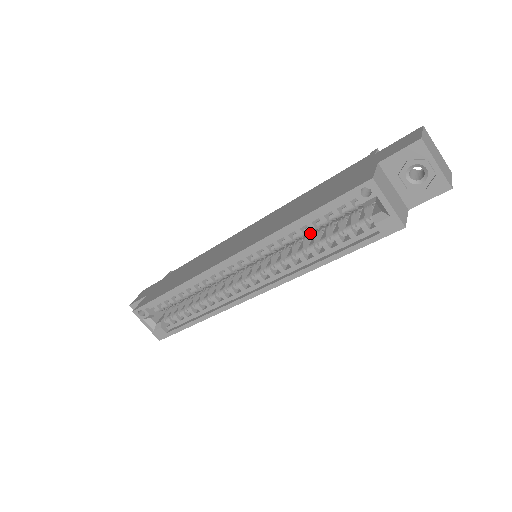
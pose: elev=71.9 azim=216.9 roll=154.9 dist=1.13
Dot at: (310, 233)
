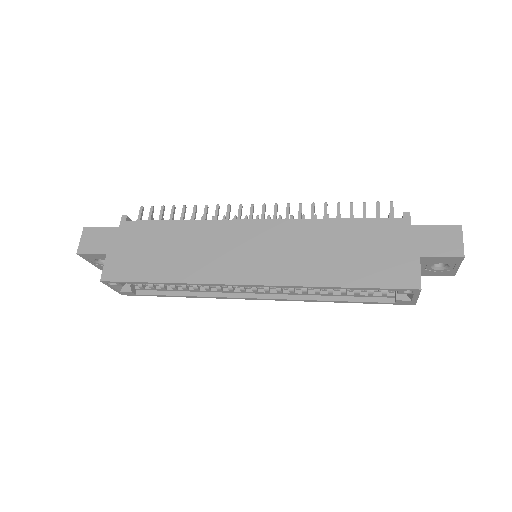
Dot at: occluded
